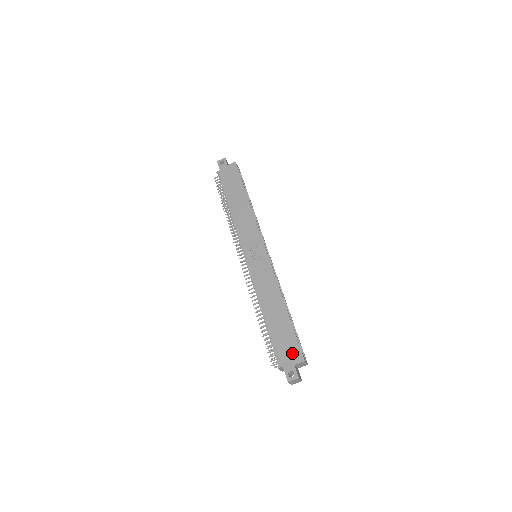
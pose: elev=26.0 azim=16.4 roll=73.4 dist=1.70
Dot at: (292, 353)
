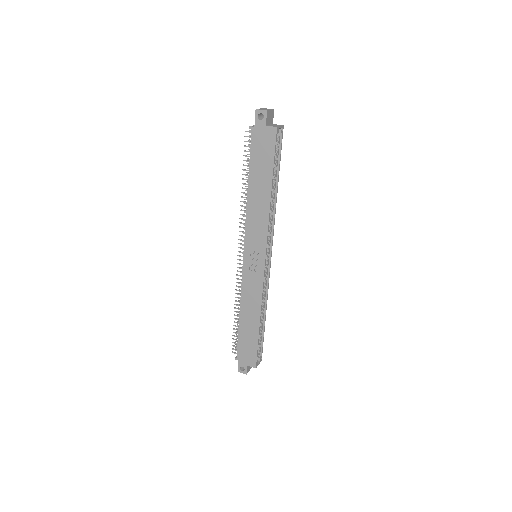
Dot at: (249, 358)
